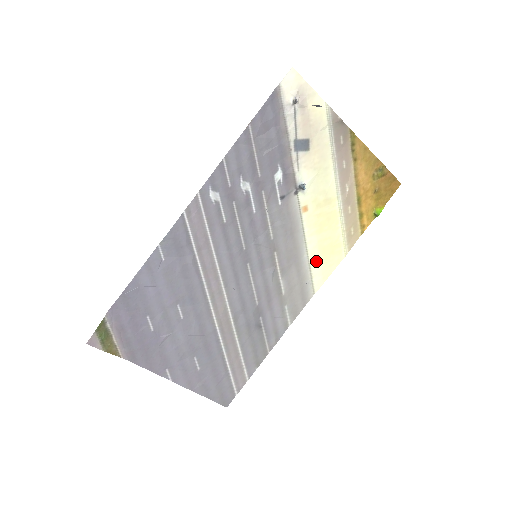
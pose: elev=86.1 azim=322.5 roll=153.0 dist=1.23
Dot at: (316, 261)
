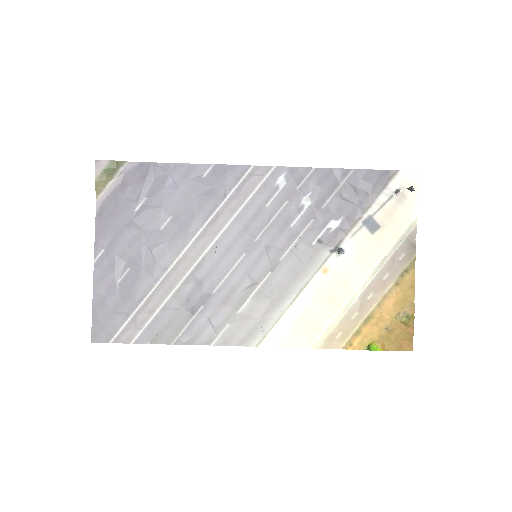
Dot at: (288, 321)
